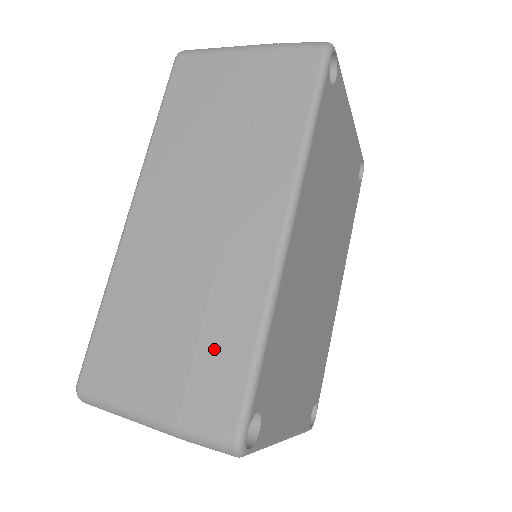
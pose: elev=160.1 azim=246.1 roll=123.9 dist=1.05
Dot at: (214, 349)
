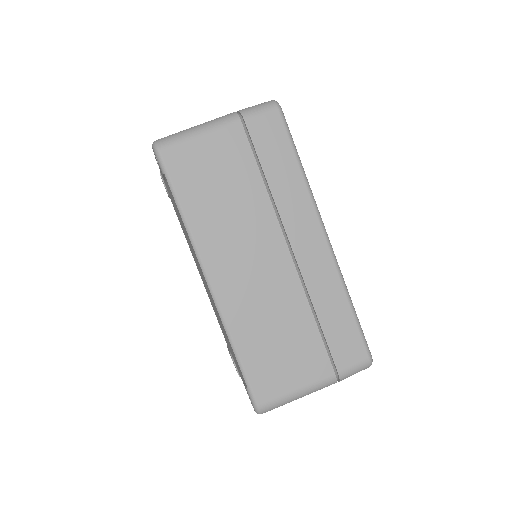
Dot at: (331, 327)
